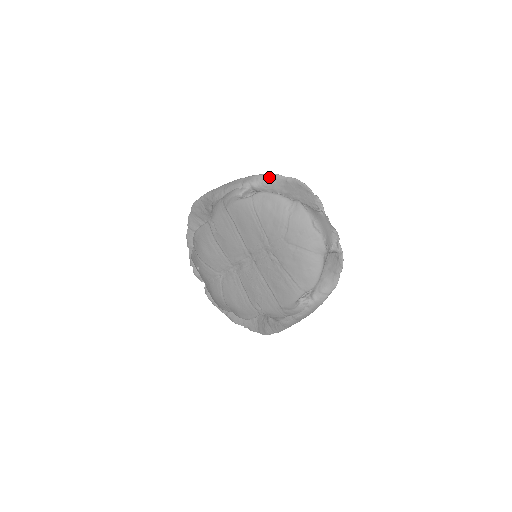
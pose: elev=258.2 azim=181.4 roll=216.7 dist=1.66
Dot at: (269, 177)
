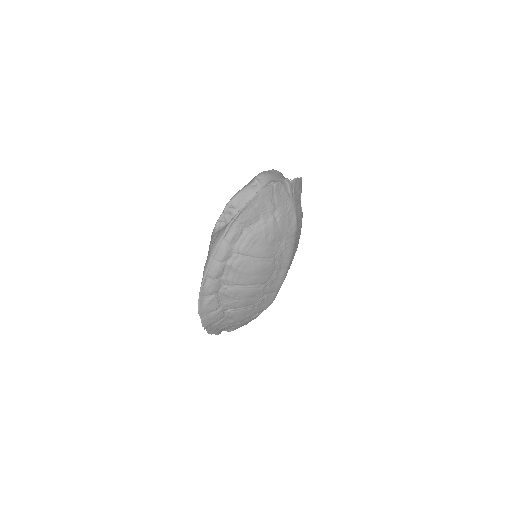
Dot at: occluded
